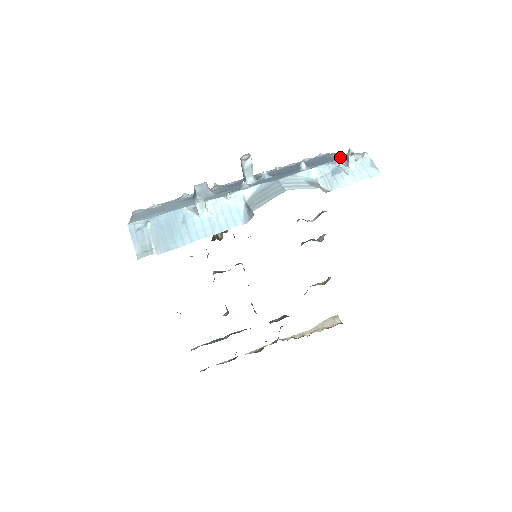
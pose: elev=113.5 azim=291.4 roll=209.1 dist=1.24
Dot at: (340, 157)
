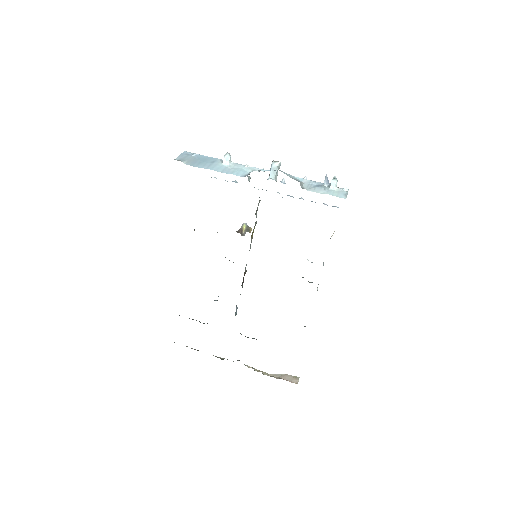
Dot at: (326, 178)
